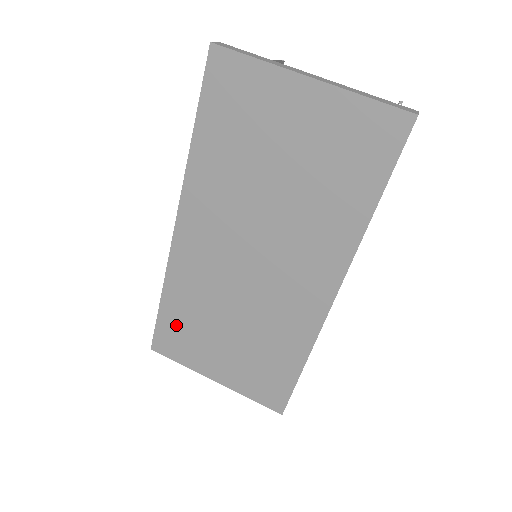
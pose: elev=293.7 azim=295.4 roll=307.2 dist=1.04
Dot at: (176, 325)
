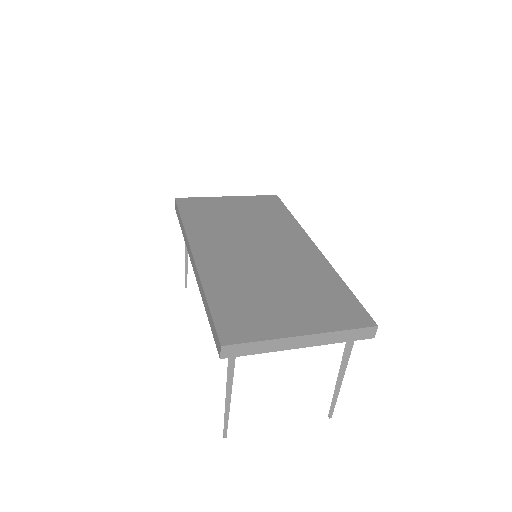
Dot at: (233, 309)
